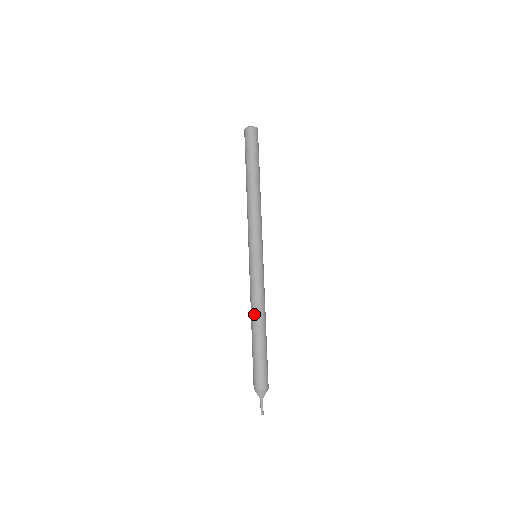
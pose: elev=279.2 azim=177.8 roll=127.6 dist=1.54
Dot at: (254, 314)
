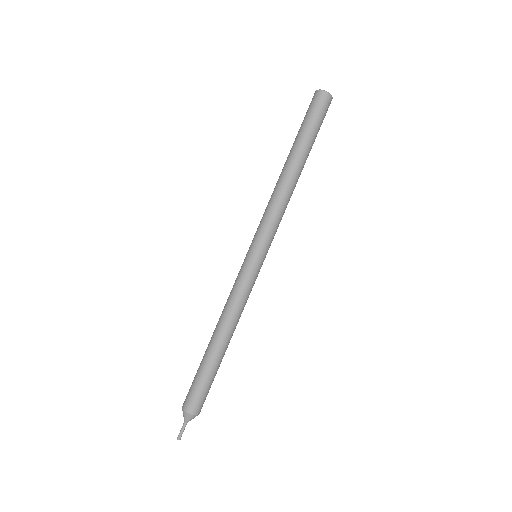
Dot at: (229, 328)
